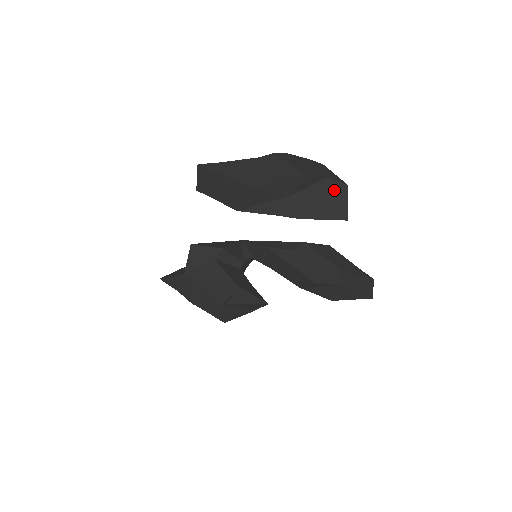
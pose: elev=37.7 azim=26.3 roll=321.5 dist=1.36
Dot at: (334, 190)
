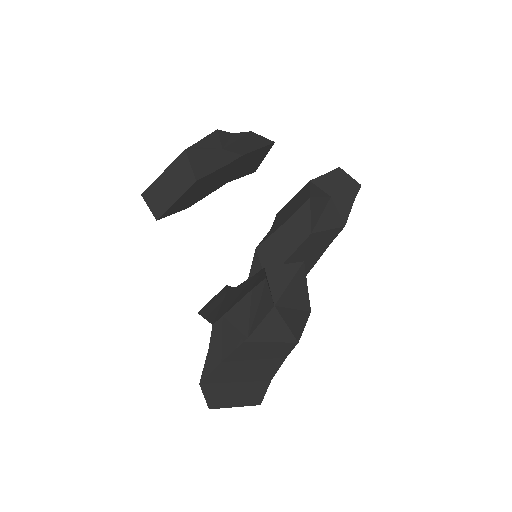
Dot at: (246, 136)
